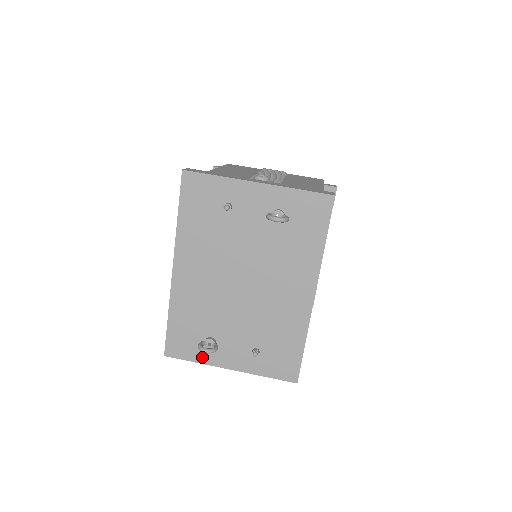
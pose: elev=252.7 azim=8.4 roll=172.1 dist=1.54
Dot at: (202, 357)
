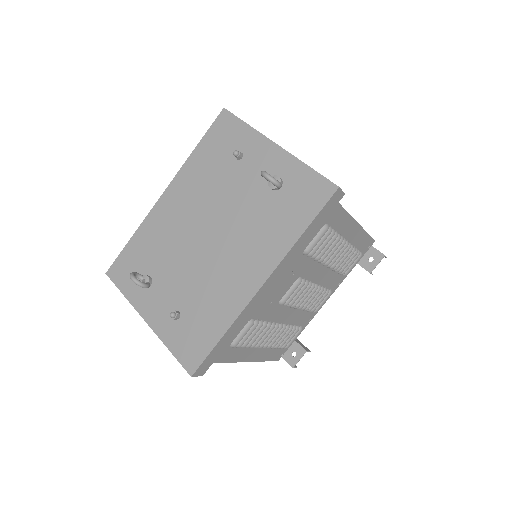
Dot at: (132, 293)
